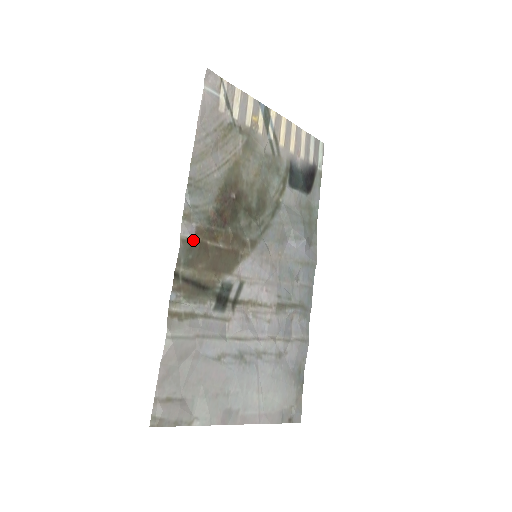
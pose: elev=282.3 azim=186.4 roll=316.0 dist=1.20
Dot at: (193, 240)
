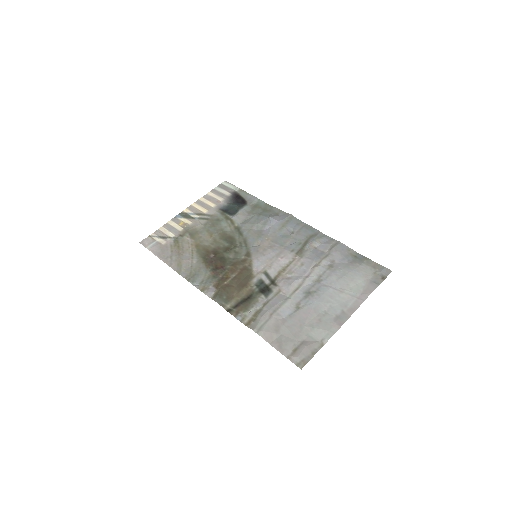
Dot at: (217, 291)
